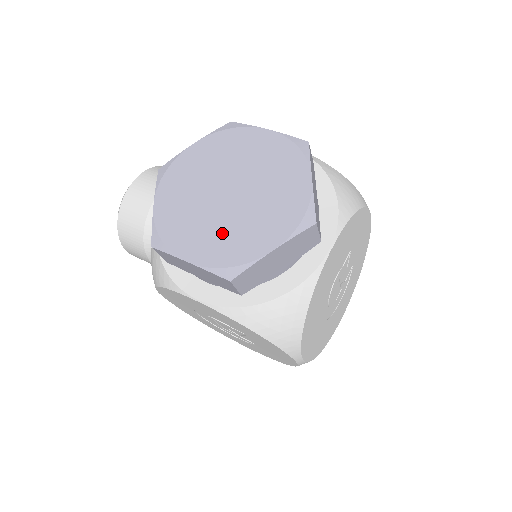
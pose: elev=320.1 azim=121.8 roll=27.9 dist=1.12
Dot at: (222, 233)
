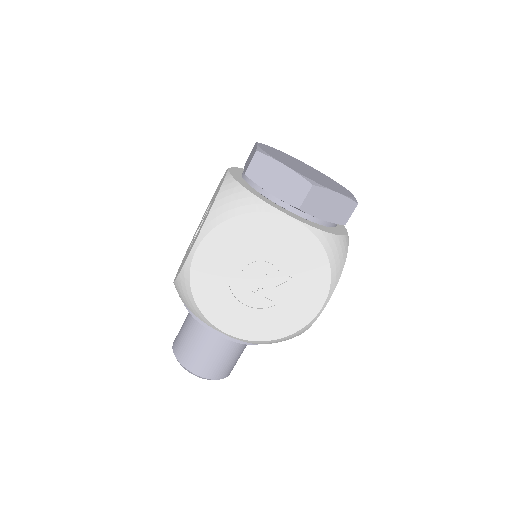
Dot at: (281, 158)
